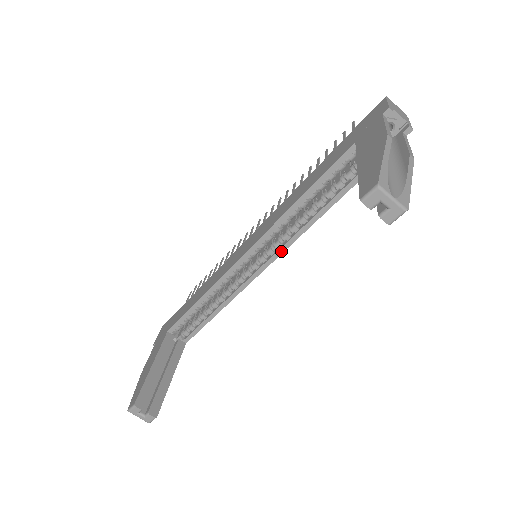
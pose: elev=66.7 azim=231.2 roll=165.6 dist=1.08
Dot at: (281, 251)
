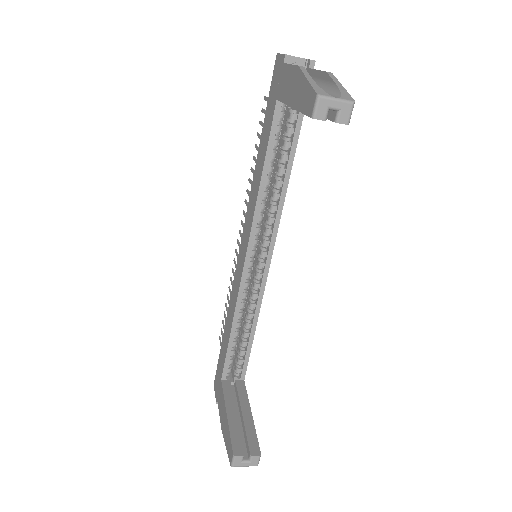
Dot at: (274, 236)
